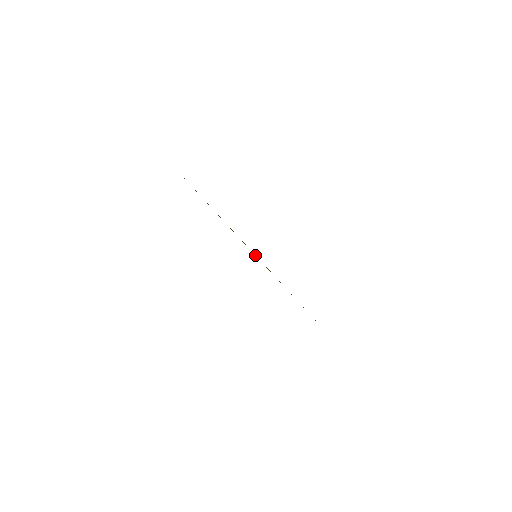
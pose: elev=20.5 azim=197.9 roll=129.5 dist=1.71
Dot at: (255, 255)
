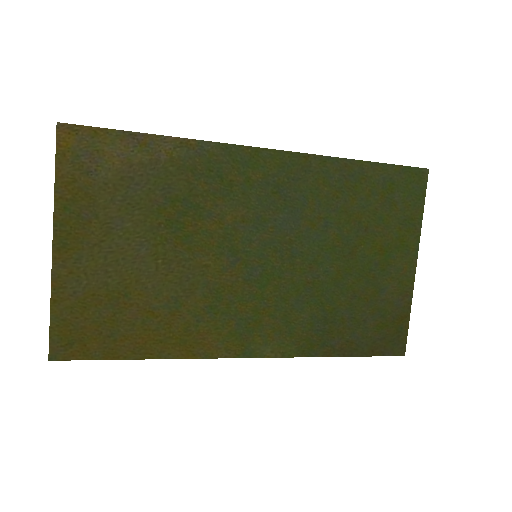
Dot at: (84, 332)
